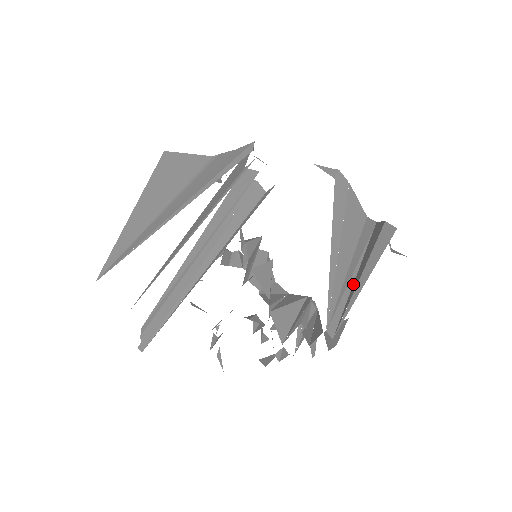
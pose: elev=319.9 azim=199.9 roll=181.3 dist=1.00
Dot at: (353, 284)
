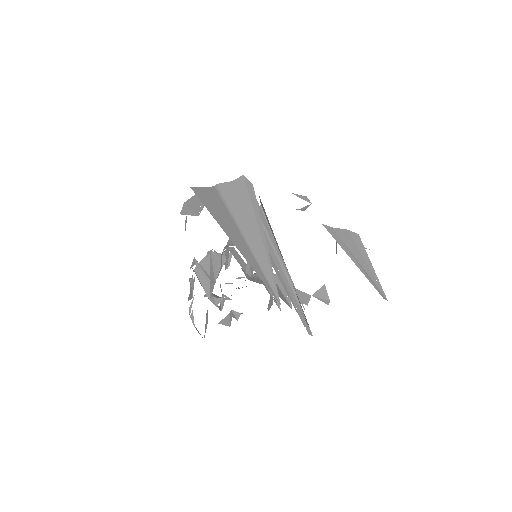
Dot at: (365, 270)
